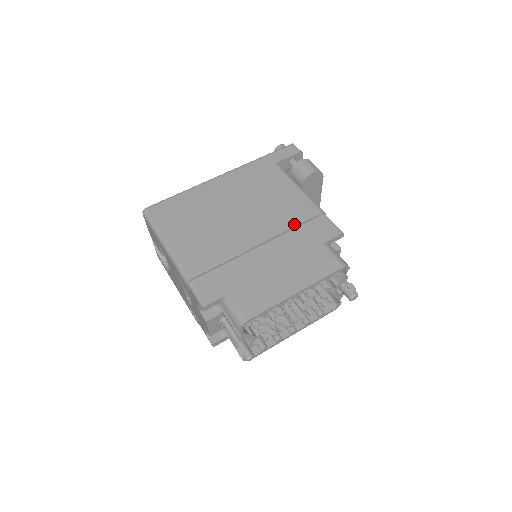
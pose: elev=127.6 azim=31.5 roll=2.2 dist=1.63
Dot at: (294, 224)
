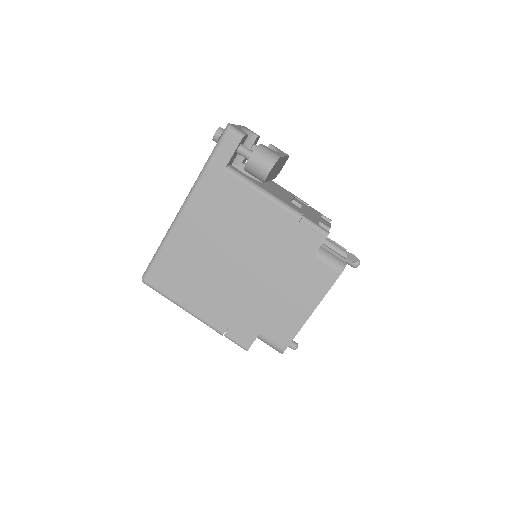
Dot at: (279, 245)
